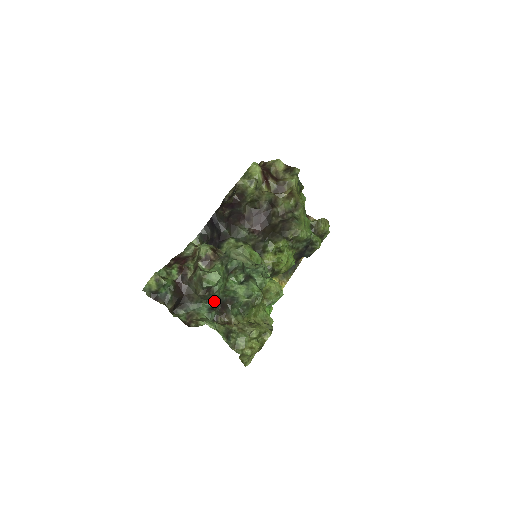
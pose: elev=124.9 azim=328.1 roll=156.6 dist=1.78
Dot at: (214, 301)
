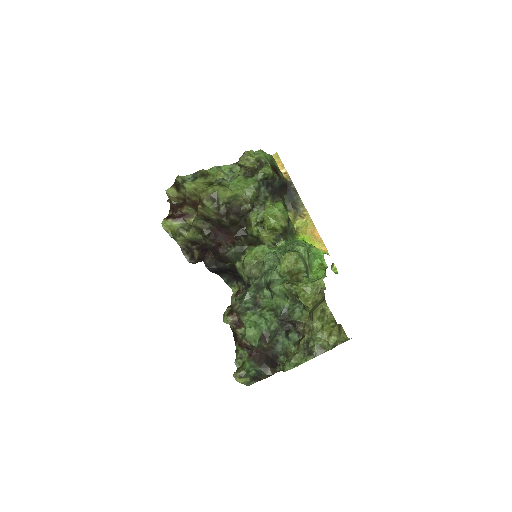
Dot at: (281, 327)
